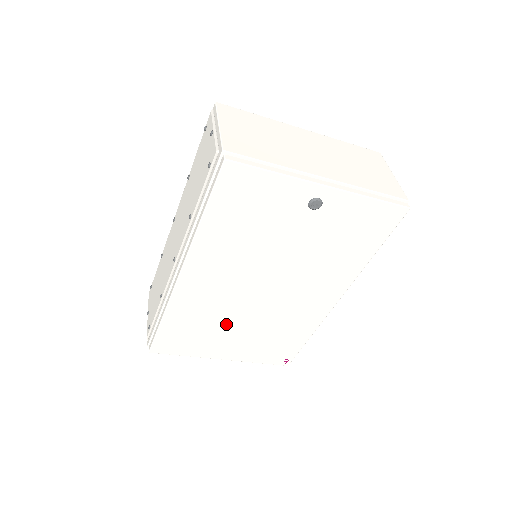
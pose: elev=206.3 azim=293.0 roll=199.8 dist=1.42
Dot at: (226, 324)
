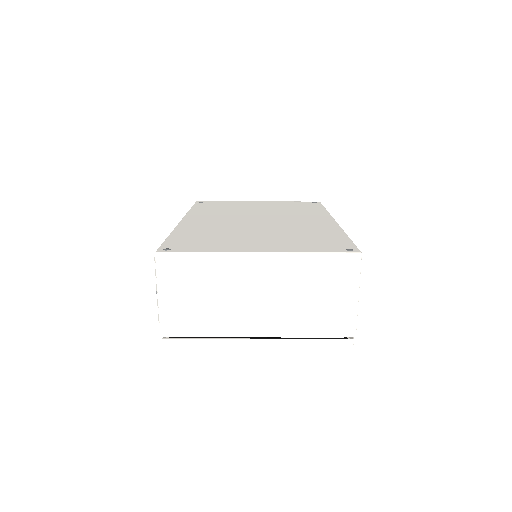
Dot at: occluded
